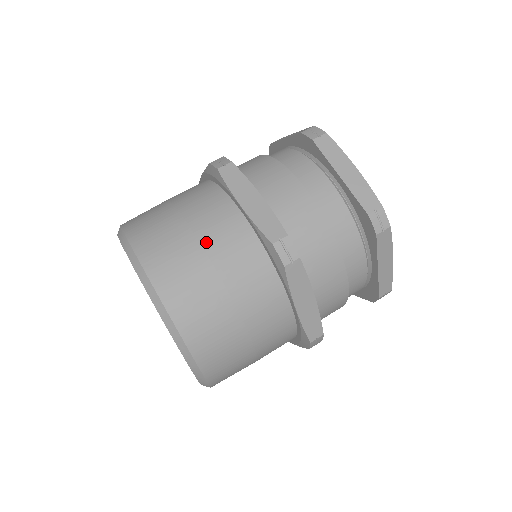
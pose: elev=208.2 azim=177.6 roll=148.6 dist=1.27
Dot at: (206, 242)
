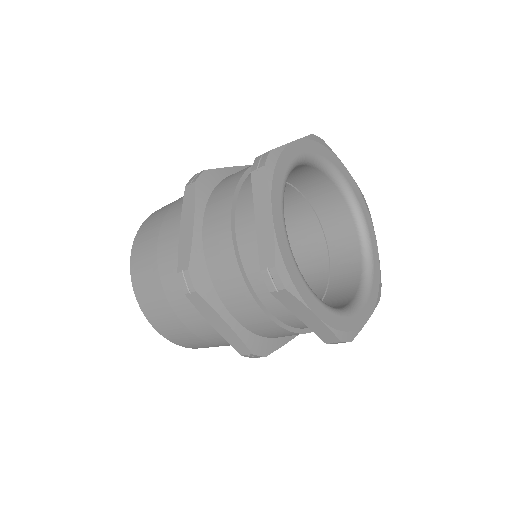
Dot at: (160, 251)
